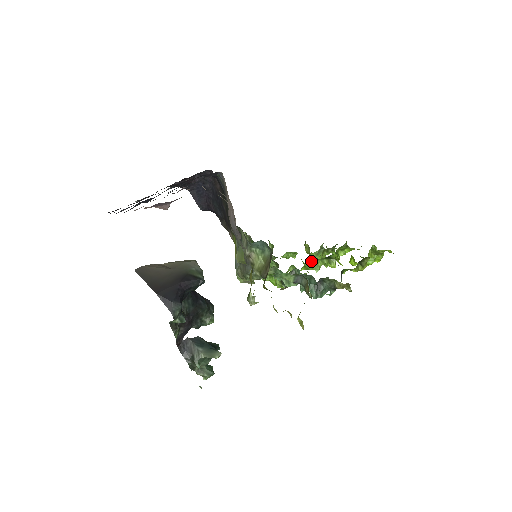
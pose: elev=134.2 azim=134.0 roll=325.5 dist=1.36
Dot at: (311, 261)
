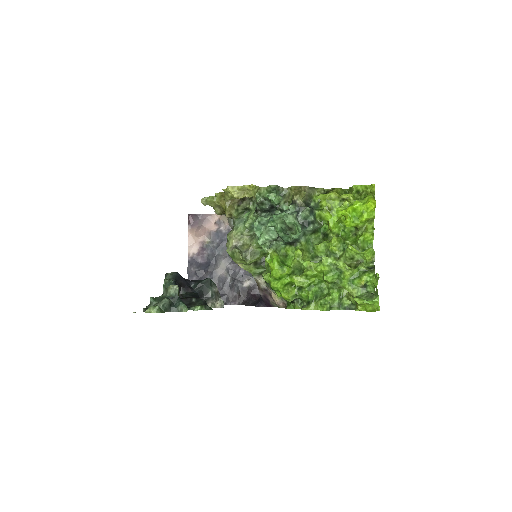
Dot at: occluded
